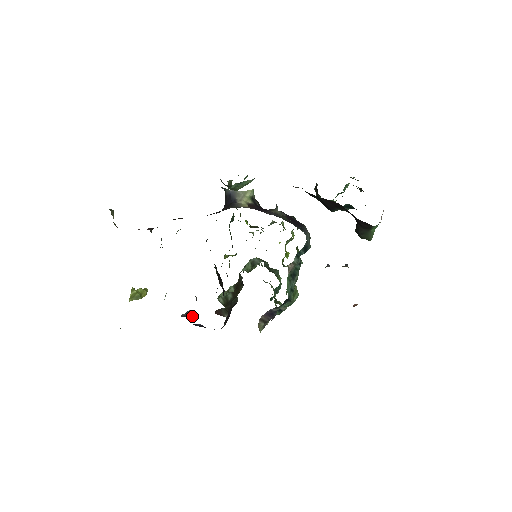
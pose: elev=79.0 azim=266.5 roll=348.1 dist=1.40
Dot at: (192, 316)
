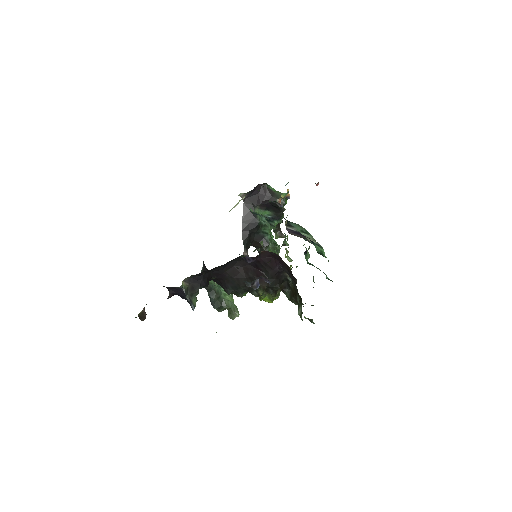
Dot at: occluded
